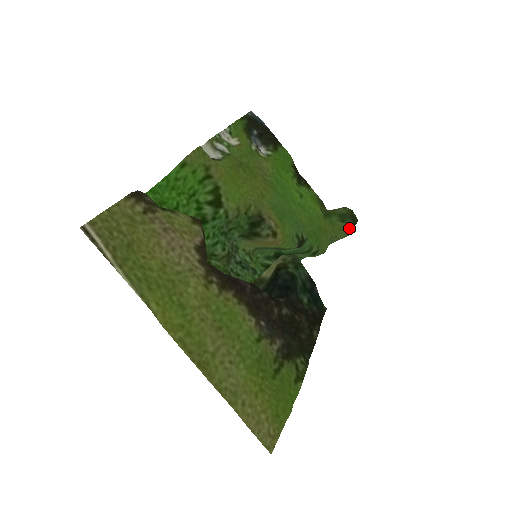
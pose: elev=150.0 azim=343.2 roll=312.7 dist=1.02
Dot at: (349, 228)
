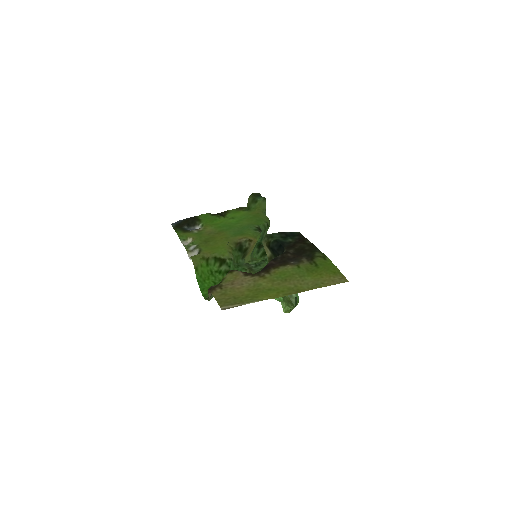
Dot at: (262, 200)
